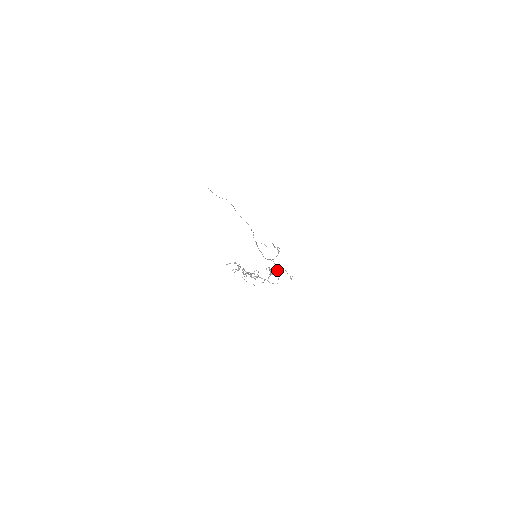
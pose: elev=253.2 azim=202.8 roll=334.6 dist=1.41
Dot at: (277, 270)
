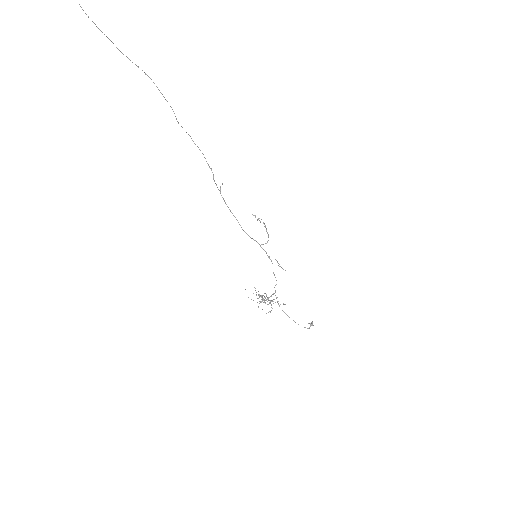
Dot at: occluded
